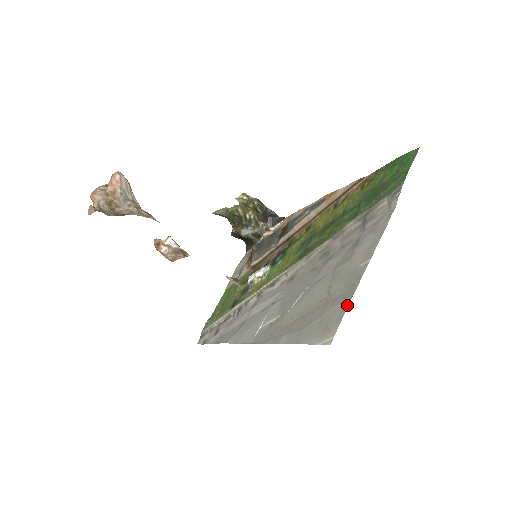
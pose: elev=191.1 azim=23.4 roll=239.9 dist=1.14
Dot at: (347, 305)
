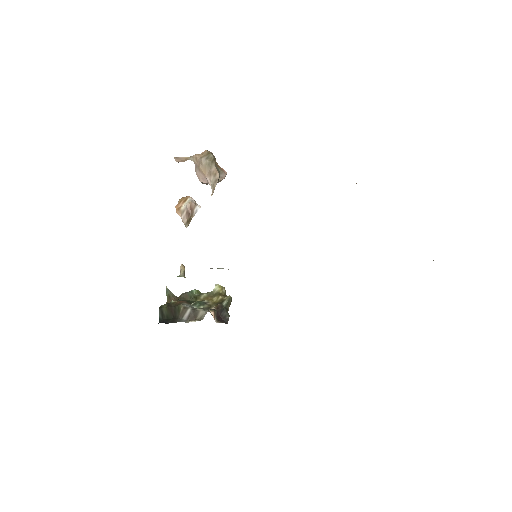
Dot at: occluded
